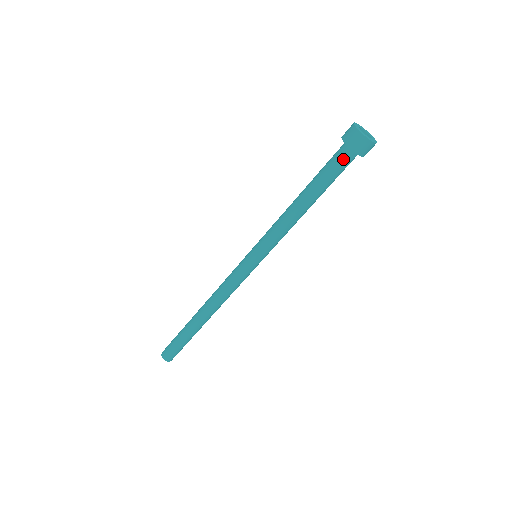
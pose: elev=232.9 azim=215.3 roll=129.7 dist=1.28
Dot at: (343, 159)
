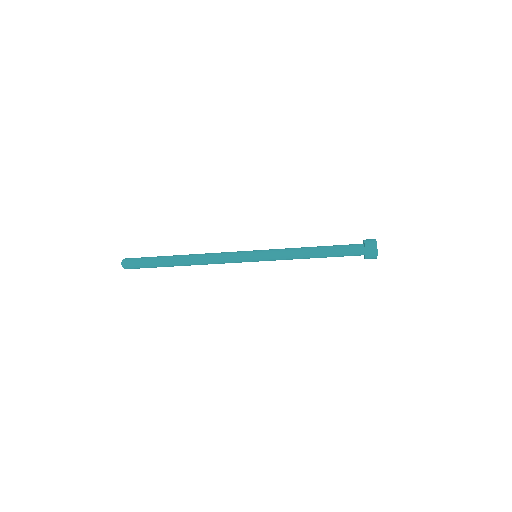
Dot at: (356, 250)
